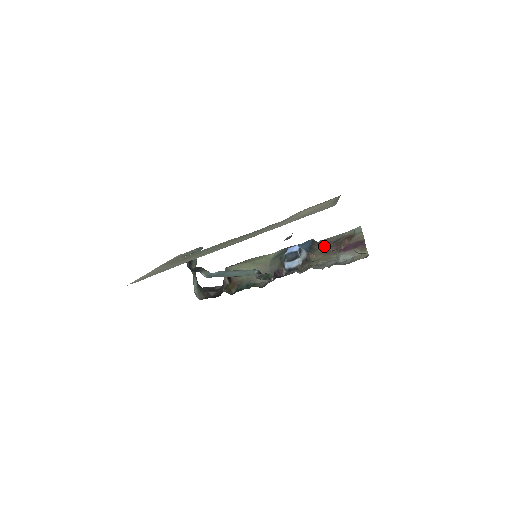
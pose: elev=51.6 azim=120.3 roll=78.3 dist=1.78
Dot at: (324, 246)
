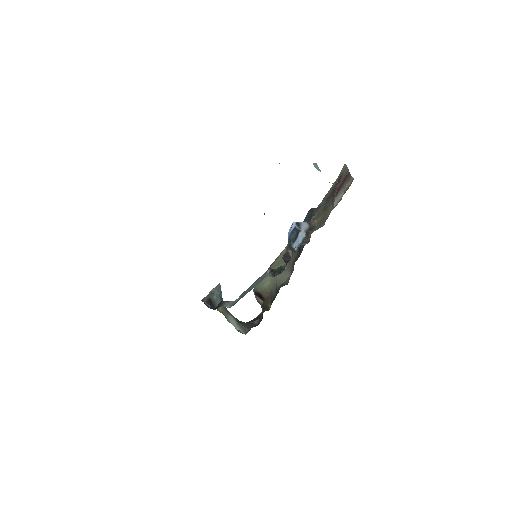
Dot at: (322, 206)
